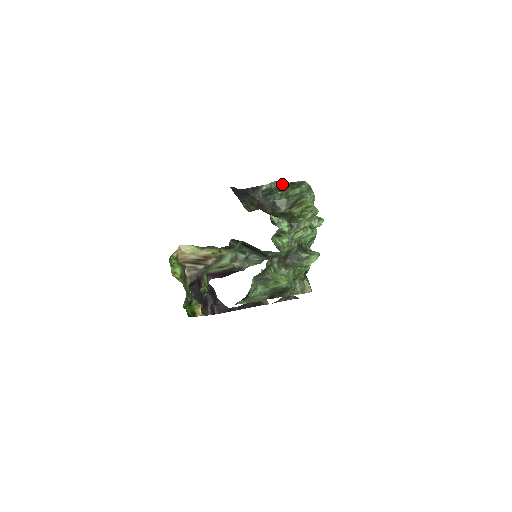
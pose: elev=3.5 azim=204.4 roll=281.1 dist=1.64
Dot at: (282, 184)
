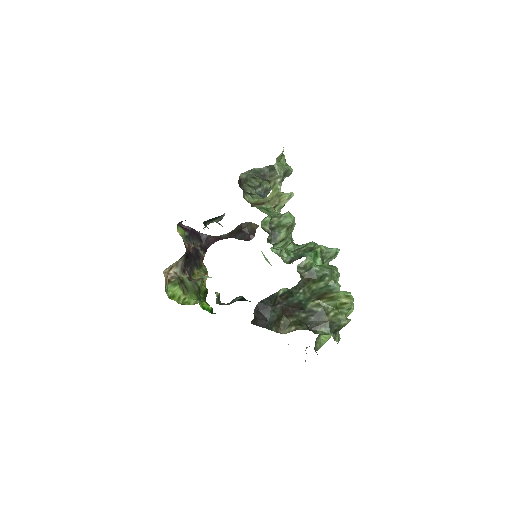
Dot at: (300, 281)
